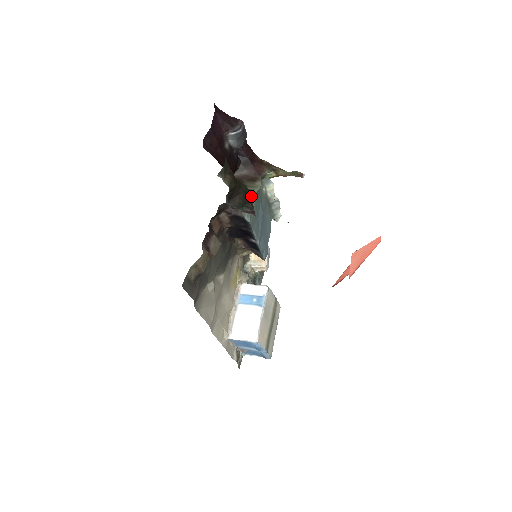
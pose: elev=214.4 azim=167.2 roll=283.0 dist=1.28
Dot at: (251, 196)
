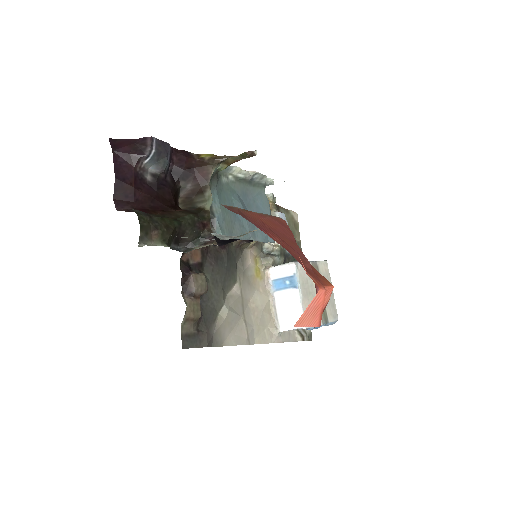
Dot at: (203, 220)
